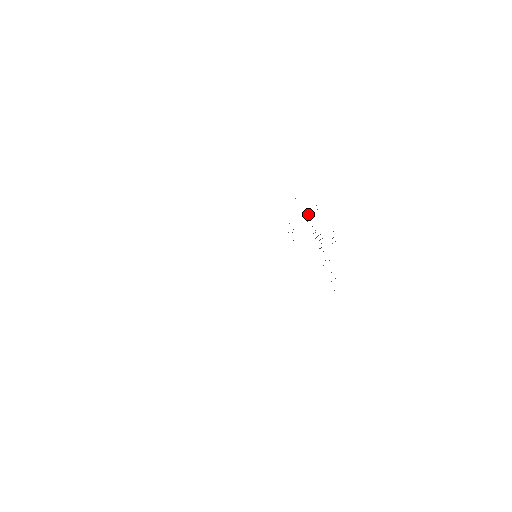
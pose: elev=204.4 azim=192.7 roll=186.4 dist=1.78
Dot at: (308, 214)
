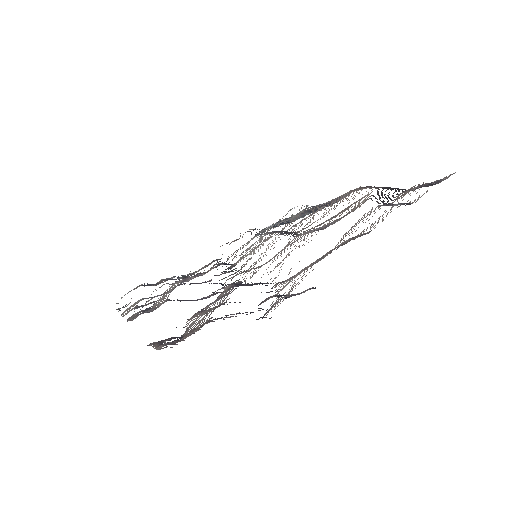
Dot at: occluded
